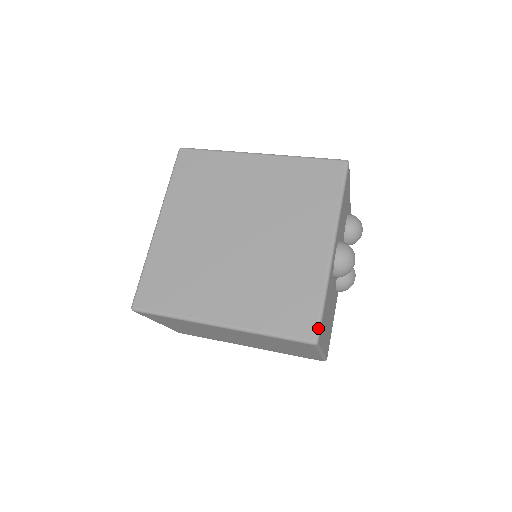
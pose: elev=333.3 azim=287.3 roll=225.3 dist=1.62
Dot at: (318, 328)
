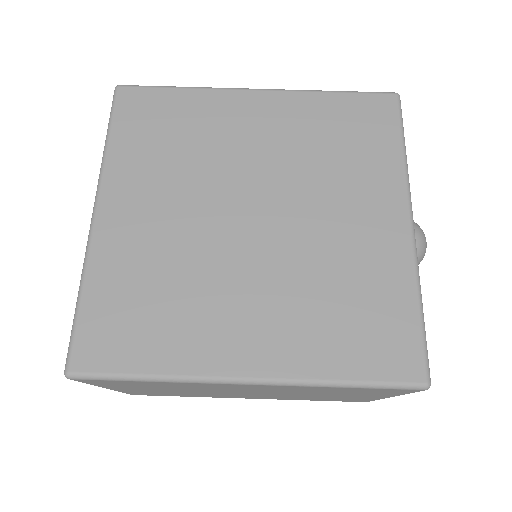
Dot at: (426, 359)
